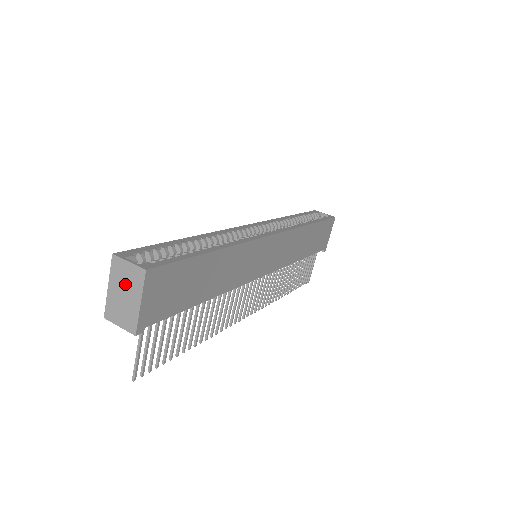
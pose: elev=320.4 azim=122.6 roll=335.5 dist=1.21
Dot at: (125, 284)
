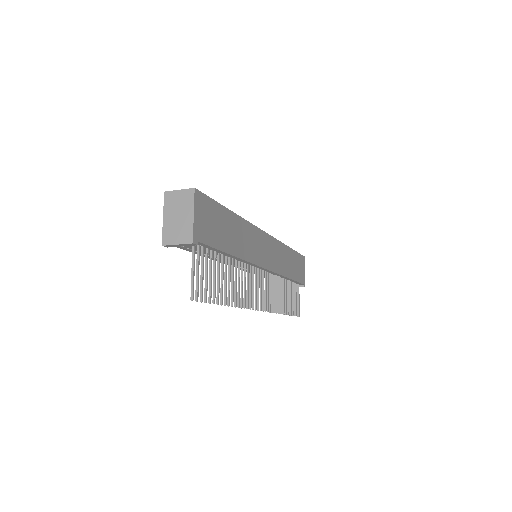
Dot at: (178, 208)
